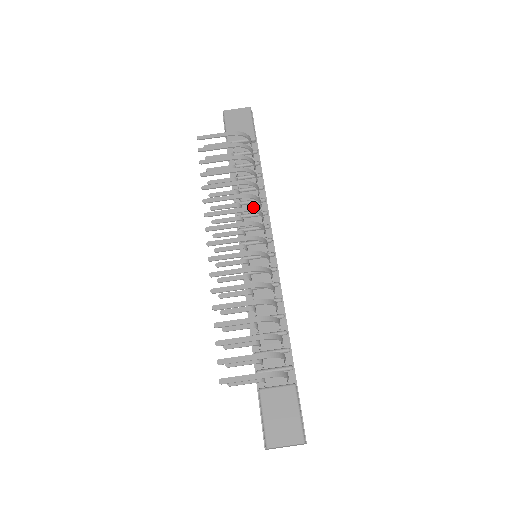
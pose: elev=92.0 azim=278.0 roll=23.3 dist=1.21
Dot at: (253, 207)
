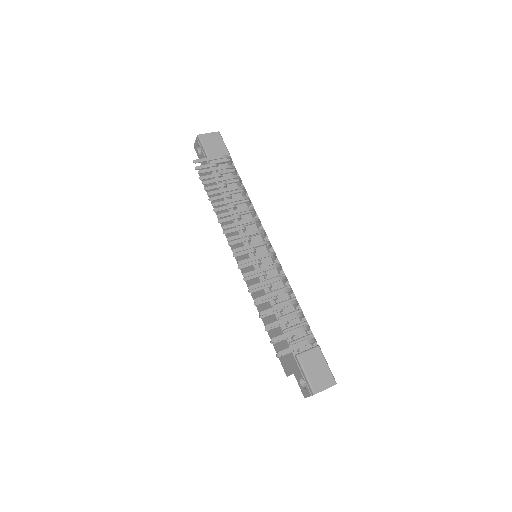
Dot at: (247, 217)
